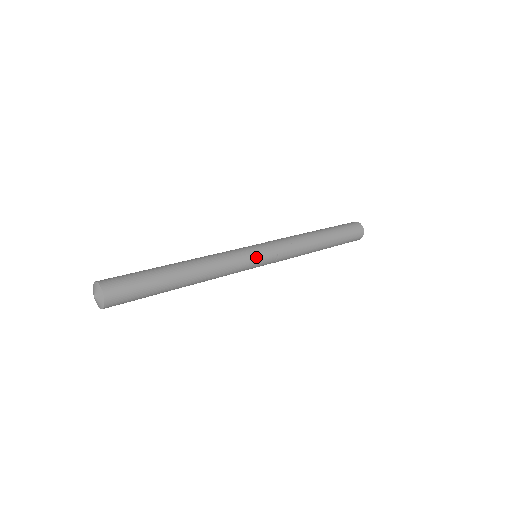
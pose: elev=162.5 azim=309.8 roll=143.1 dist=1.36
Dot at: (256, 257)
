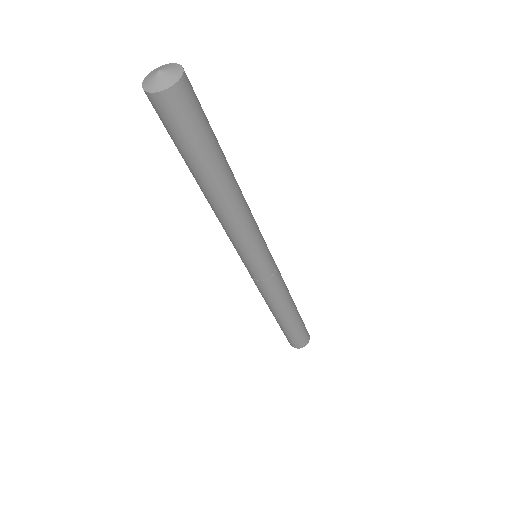
Dot at: (267, 248)
